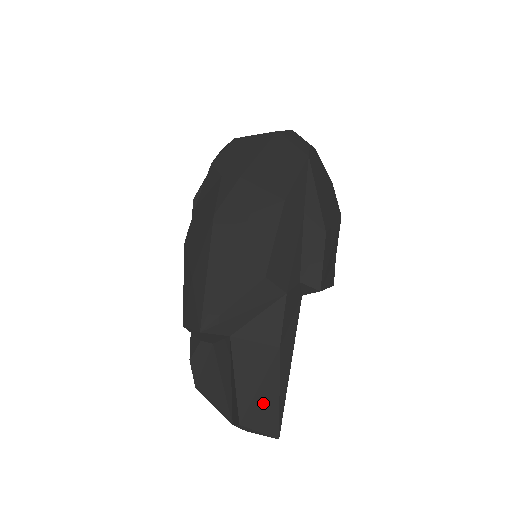
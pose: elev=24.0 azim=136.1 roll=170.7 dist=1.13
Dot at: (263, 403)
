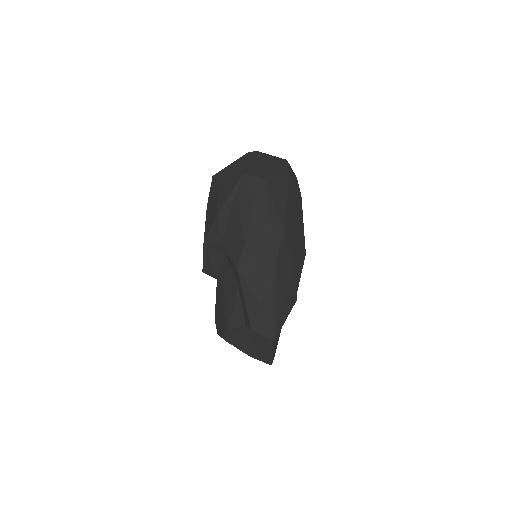
Dot at: occluded
